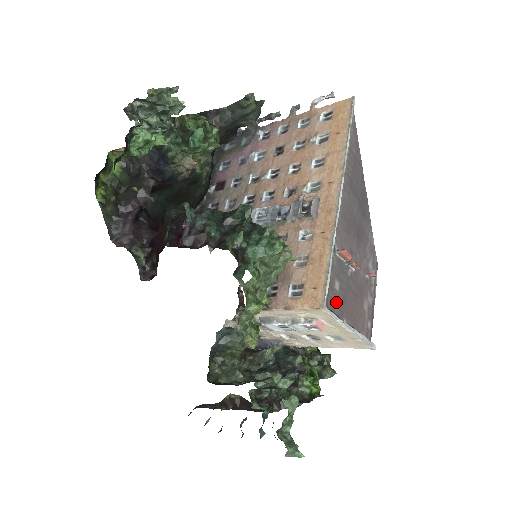
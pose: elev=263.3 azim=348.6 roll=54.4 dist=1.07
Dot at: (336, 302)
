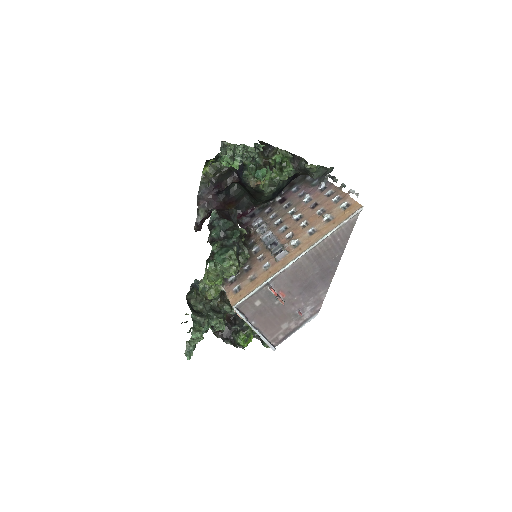
Dot at: (251, 310)
